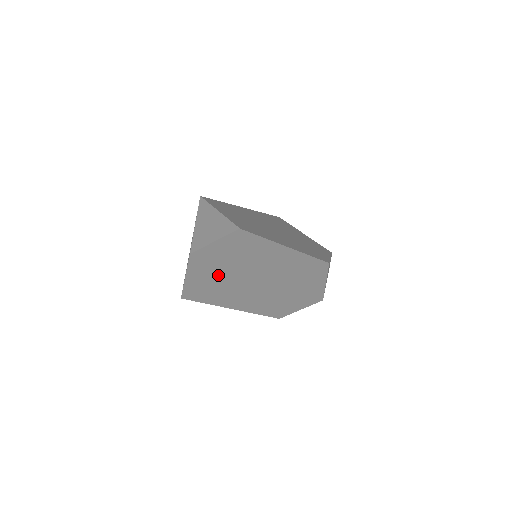
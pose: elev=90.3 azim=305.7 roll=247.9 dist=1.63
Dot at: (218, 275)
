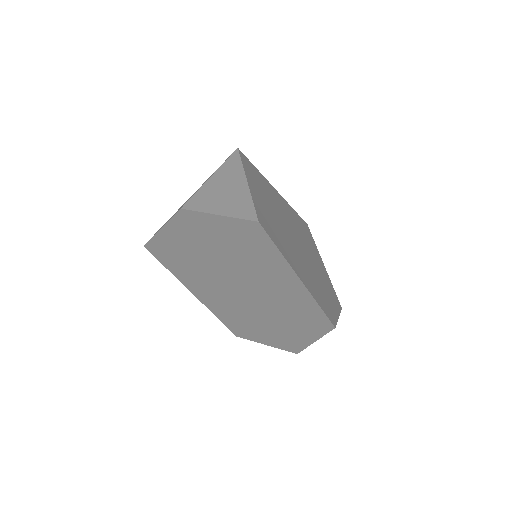
Dot at: (199, 252)
